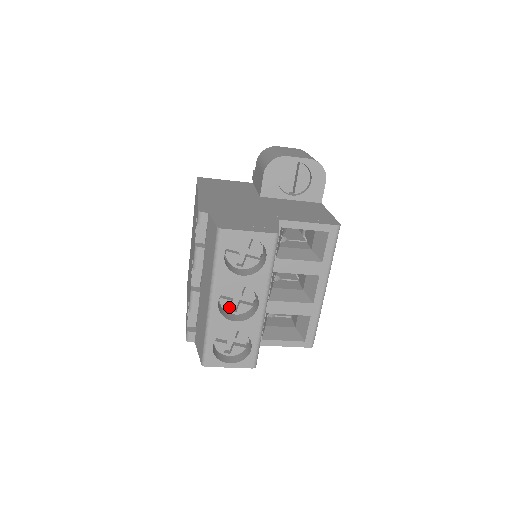
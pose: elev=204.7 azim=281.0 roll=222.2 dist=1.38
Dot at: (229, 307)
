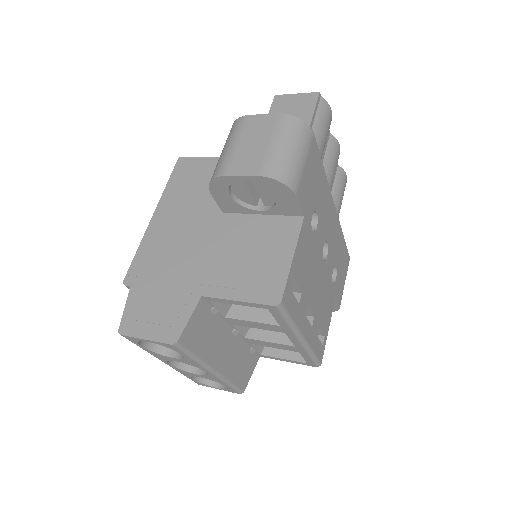
Dot at: occluded
